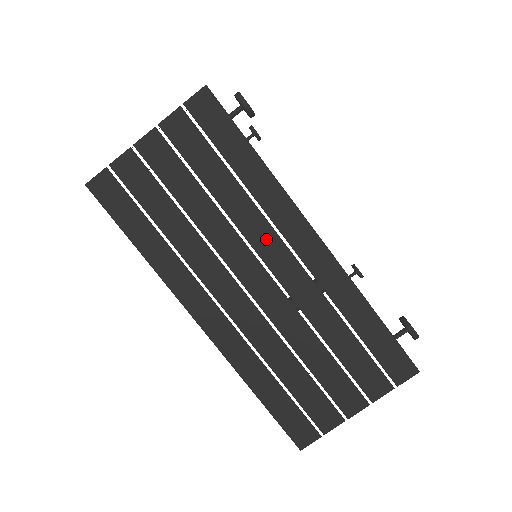
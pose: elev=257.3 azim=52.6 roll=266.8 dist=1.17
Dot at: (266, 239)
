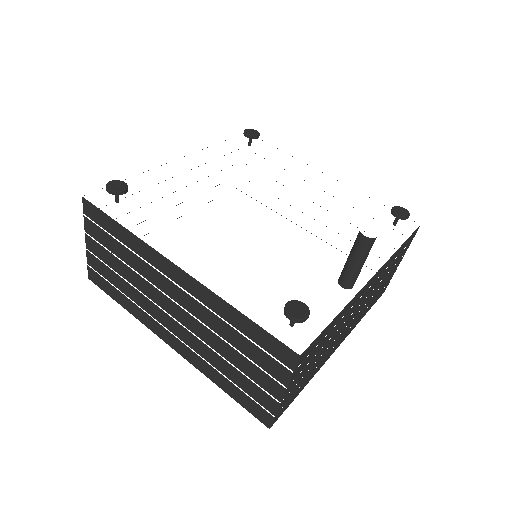
Dot at: (159, 280)
